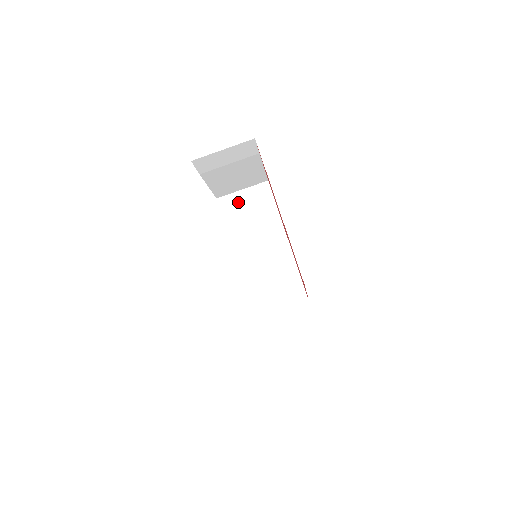
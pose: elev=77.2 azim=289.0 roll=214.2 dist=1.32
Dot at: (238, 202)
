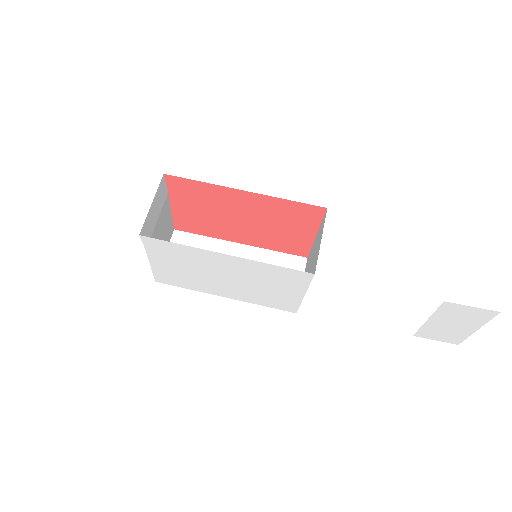
Dot at: occluded
